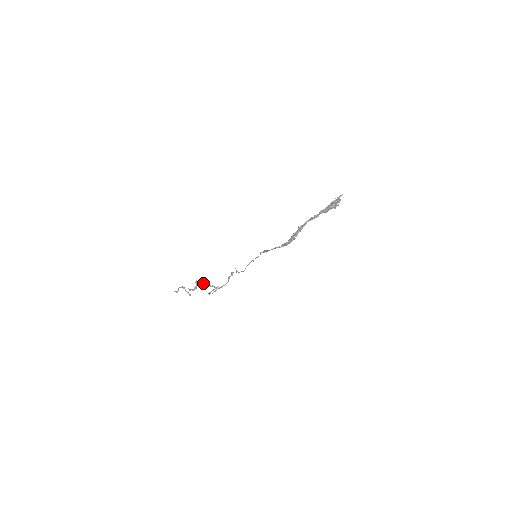
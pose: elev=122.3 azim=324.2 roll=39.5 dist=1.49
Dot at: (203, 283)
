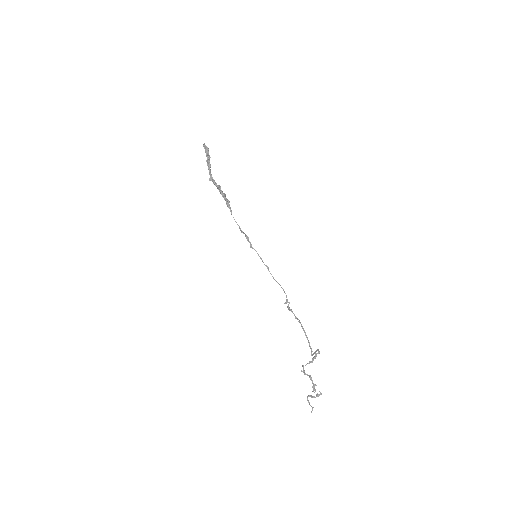
Dot at: (306, 364)
